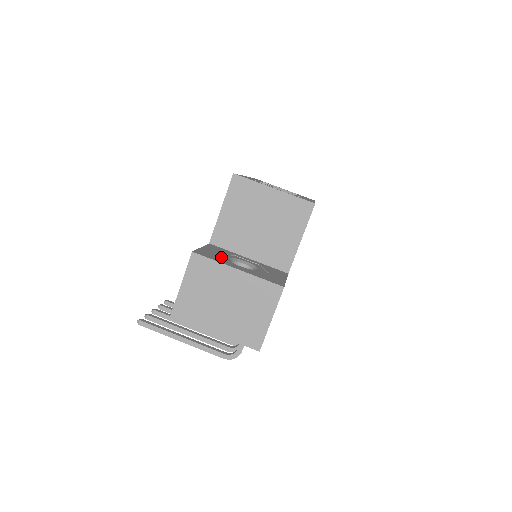
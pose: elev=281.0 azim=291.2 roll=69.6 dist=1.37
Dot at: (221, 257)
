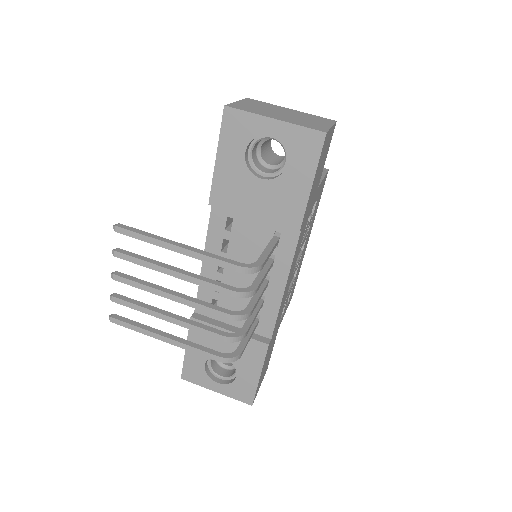
Dot at: occluded
